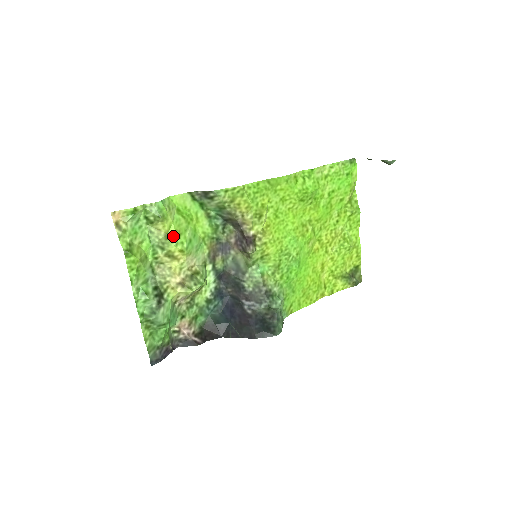
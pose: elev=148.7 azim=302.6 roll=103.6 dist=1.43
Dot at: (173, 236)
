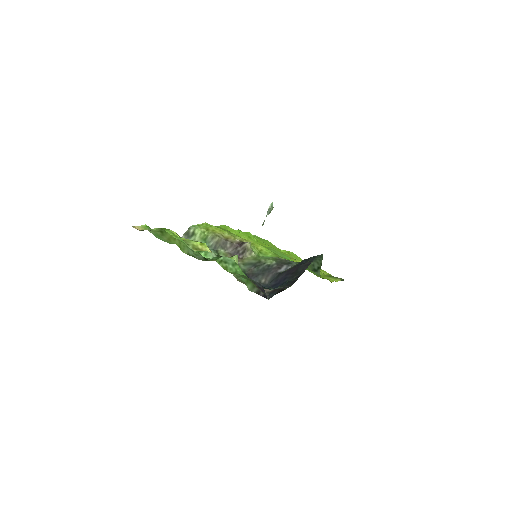
Dot at: (188, 240)
